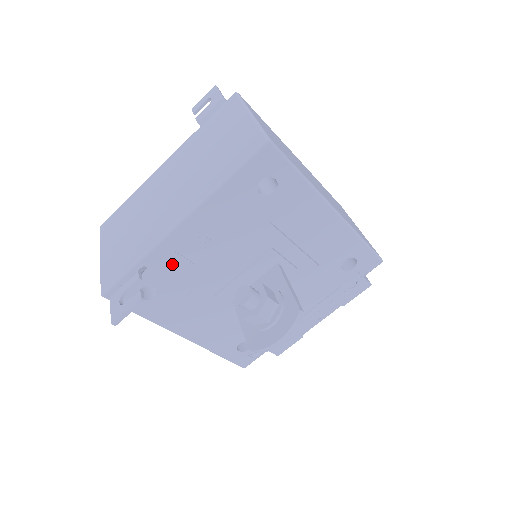
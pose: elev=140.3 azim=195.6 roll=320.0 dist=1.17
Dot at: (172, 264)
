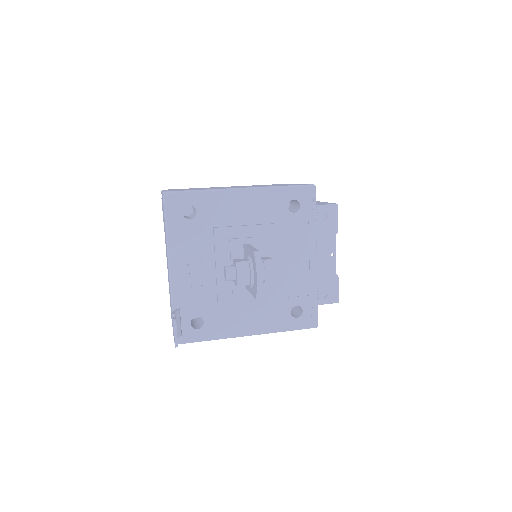
Dot at: (191, 295)
